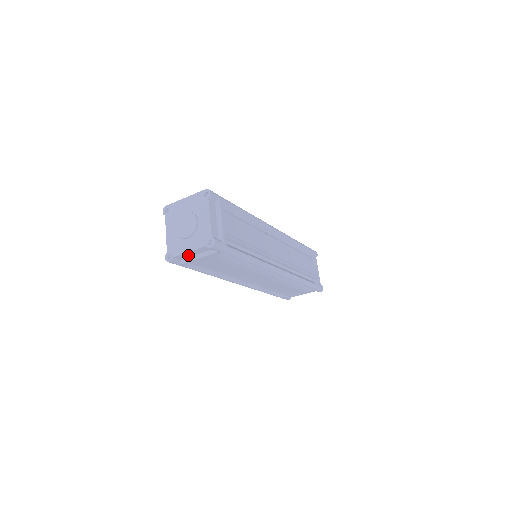
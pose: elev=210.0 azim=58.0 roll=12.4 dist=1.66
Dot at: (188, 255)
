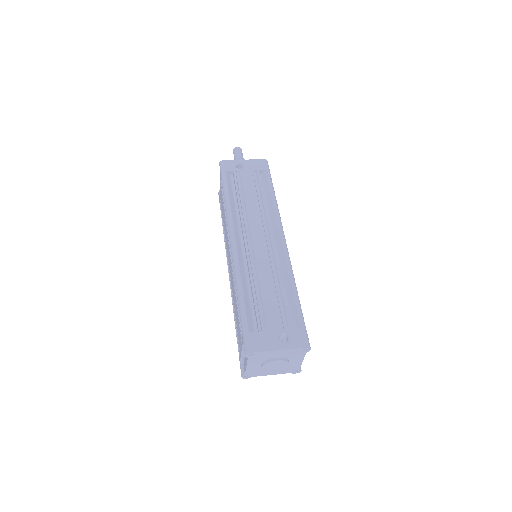
Dot at: occluded
